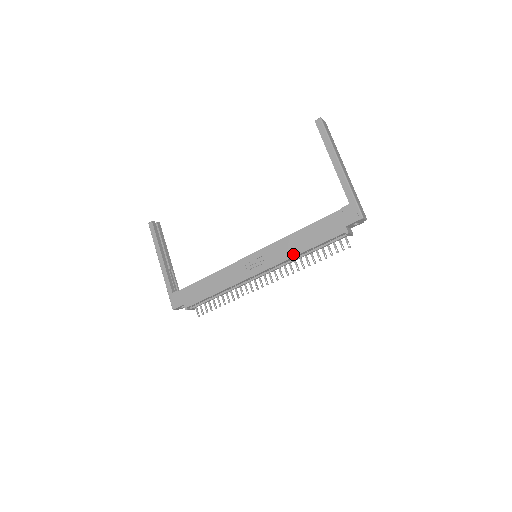
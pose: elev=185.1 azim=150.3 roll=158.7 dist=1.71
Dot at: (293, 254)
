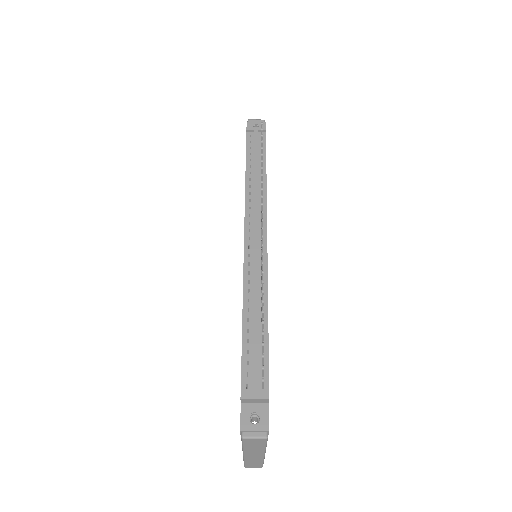
Dot at: (245, 191)
